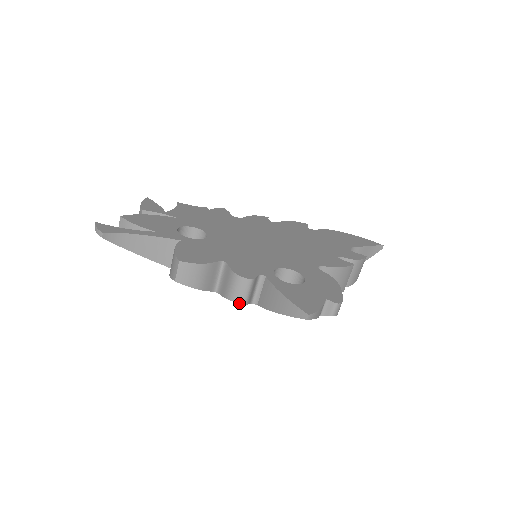
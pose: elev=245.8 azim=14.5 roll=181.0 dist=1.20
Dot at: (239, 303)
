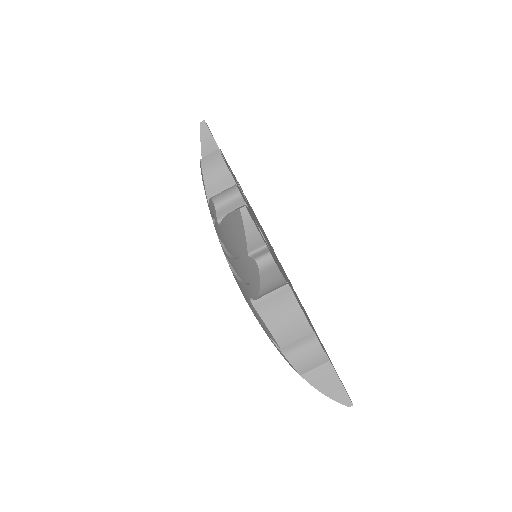
Dot at: (213, 202)
